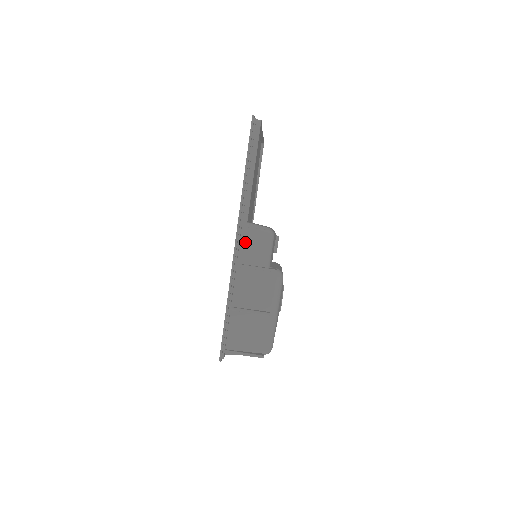
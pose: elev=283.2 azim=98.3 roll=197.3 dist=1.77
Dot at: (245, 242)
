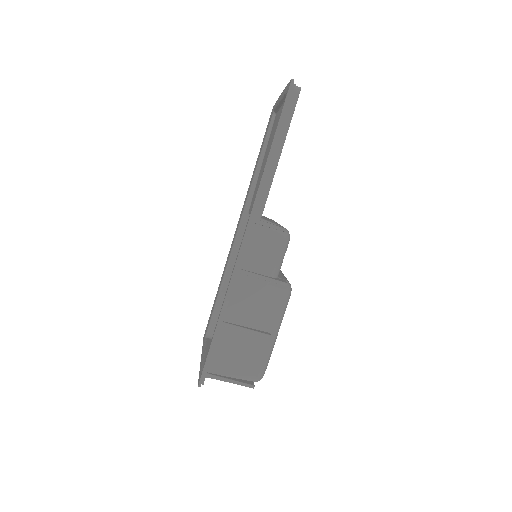
Dot at: (254, 243)
